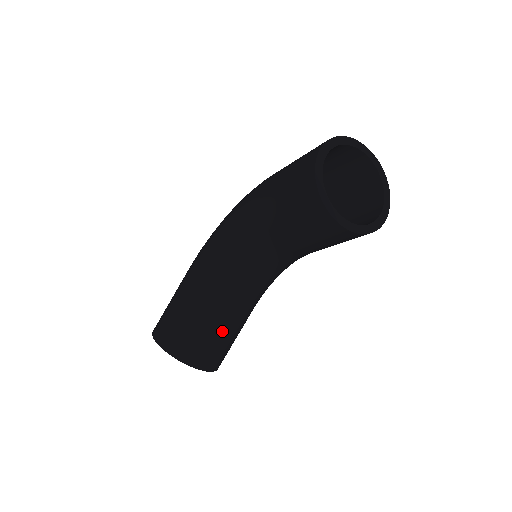
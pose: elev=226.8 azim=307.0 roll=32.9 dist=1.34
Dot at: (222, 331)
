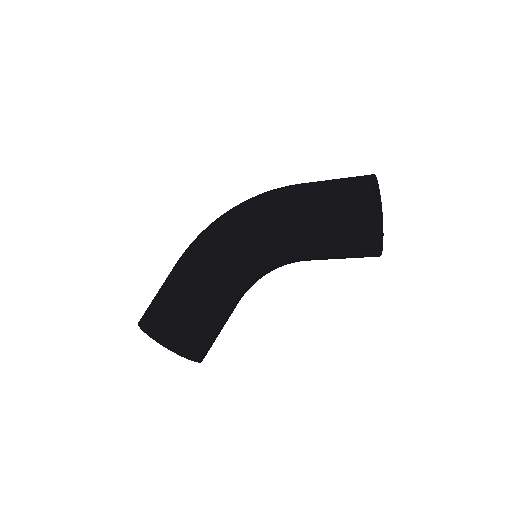
Dot at: (222, 325)
